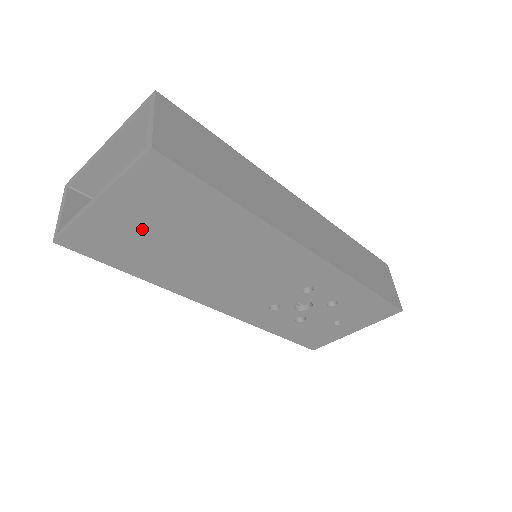
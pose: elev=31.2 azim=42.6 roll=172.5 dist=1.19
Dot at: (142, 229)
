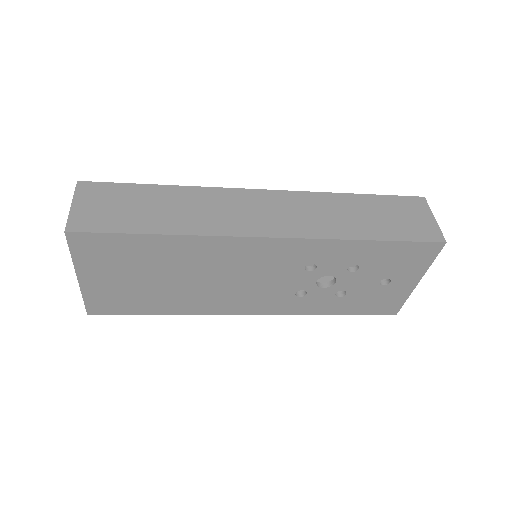
Dot at: (125, 283)
